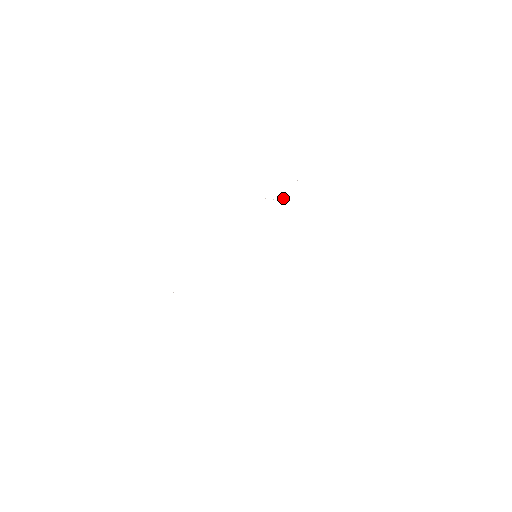
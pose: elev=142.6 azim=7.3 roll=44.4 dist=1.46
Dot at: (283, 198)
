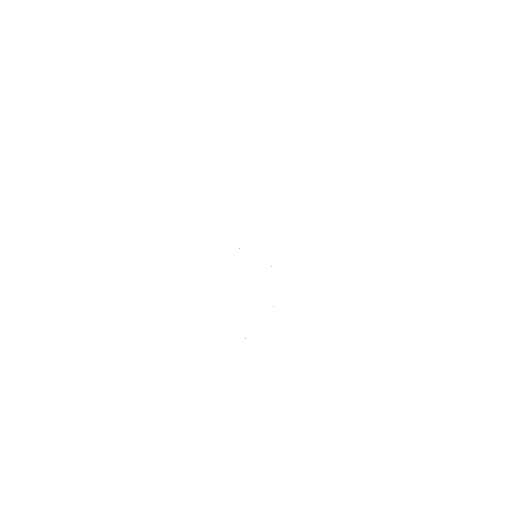
Dot at: occluded
